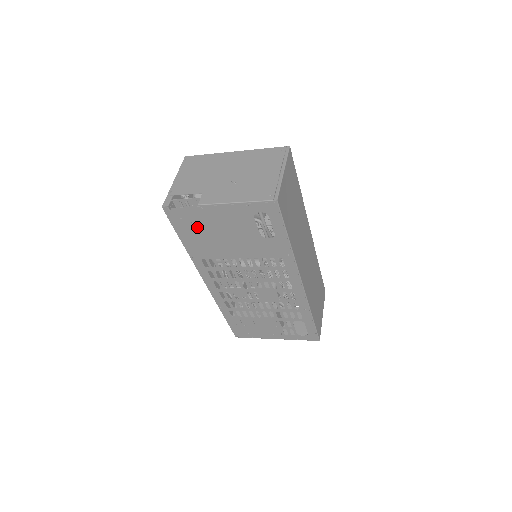
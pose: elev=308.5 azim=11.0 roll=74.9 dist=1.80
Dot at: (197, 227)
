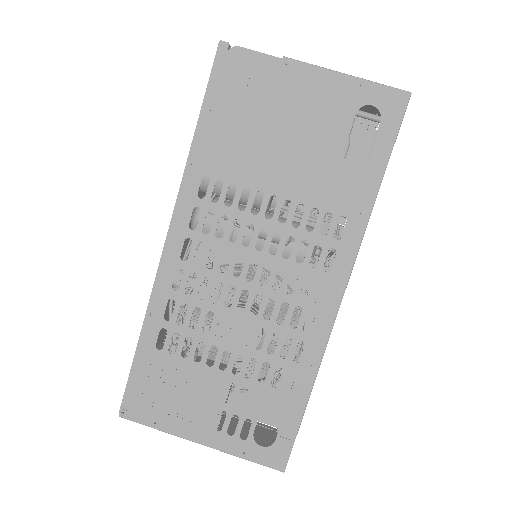
Dot at: (249, 100)
